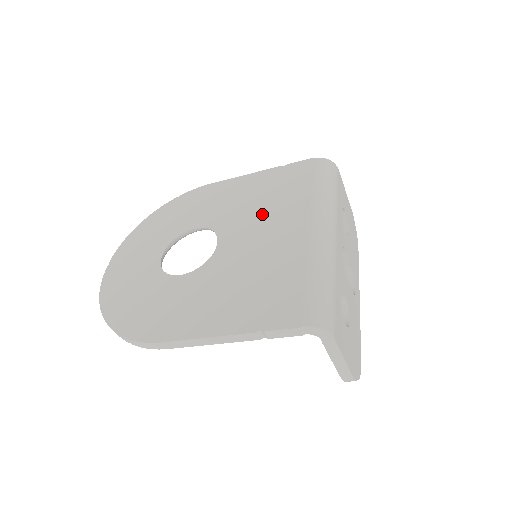
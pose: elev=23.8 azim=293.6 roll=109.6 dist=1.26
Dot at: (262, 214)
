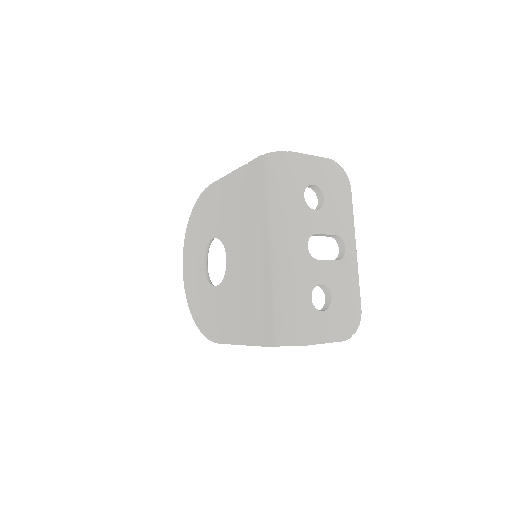
Dot at: (243, 228)
